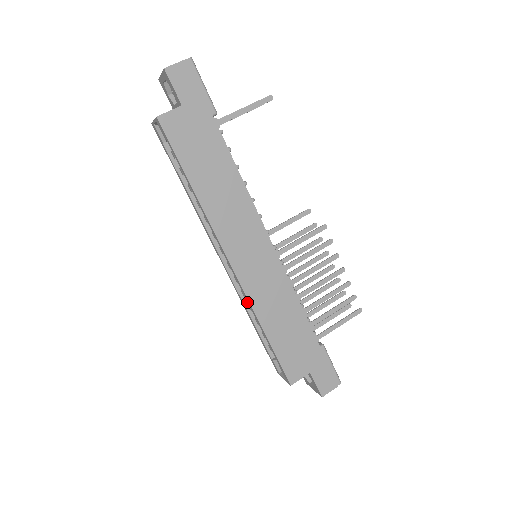
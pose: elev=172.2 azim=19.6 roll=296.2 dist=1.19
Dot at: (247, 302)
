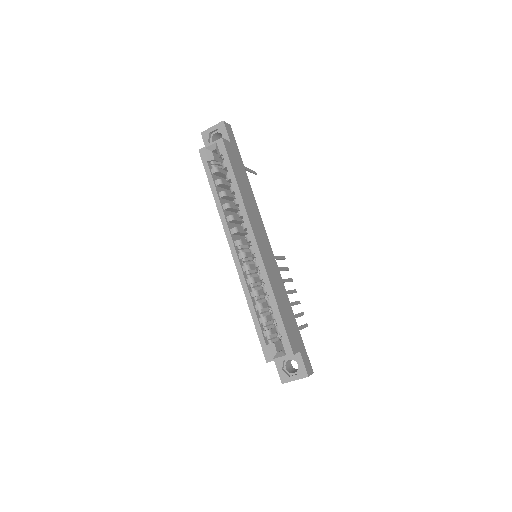
Dot at: (250, 290)
